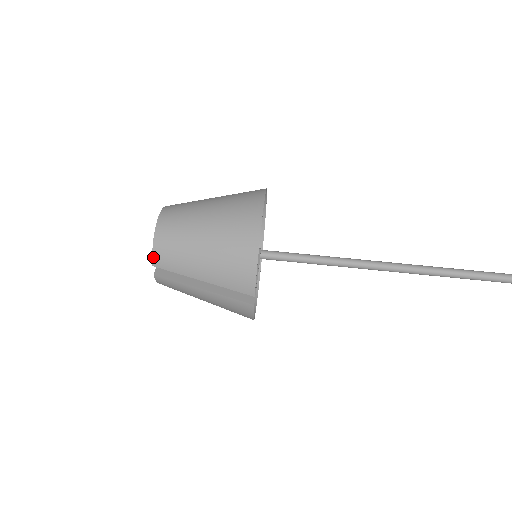
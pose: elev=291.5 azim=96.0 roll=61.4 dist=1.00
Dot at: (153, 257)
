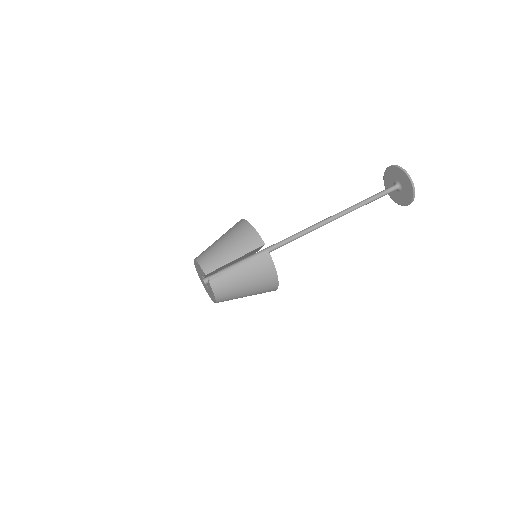
Dot at: (203, 270)
